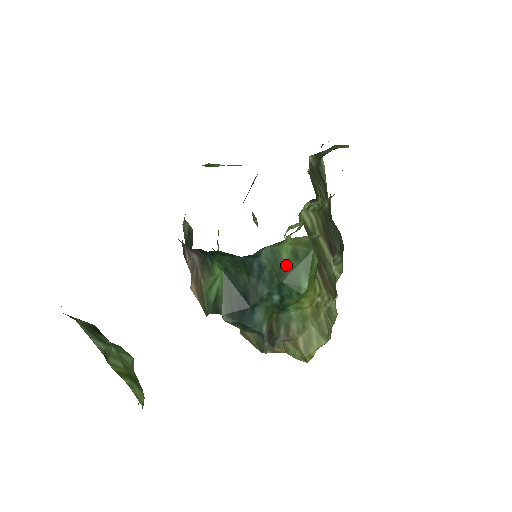
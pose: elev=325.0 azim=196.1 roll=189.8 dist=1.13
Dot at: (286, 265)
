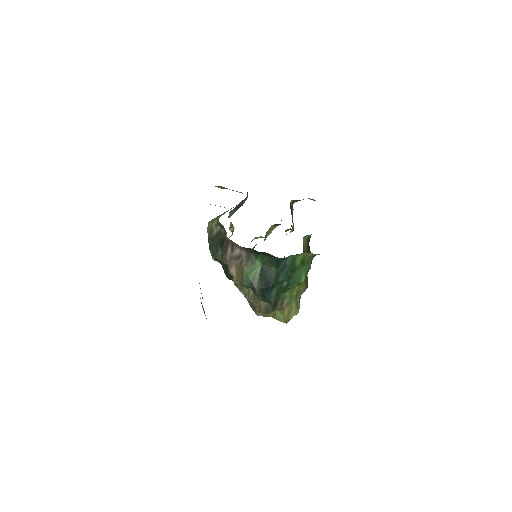
Dot at: (297, 267)
